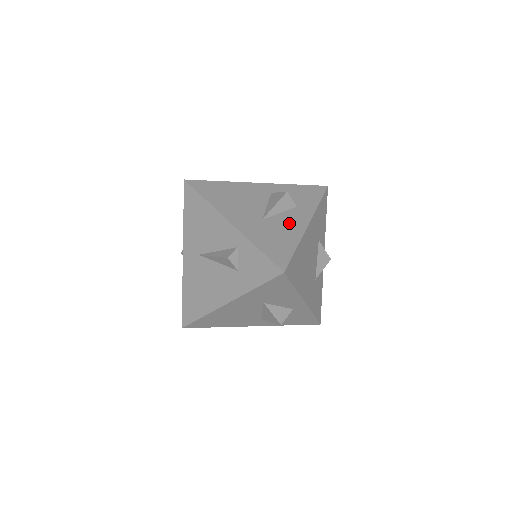
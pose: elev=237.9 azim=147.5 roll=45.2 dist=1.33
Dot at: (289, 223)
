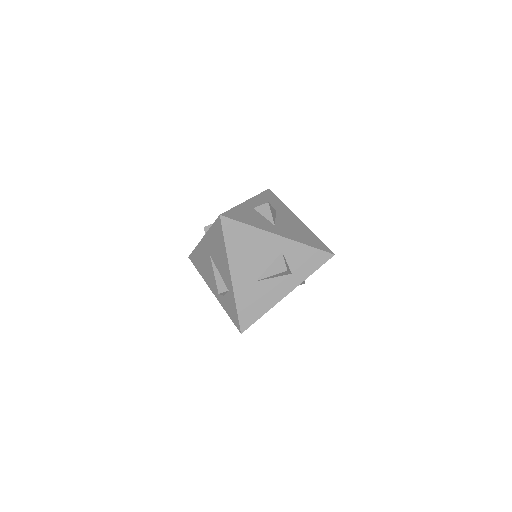
Dot at: (273, 290)
